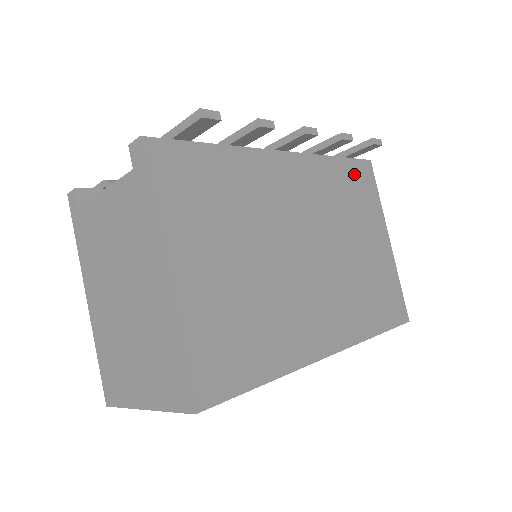
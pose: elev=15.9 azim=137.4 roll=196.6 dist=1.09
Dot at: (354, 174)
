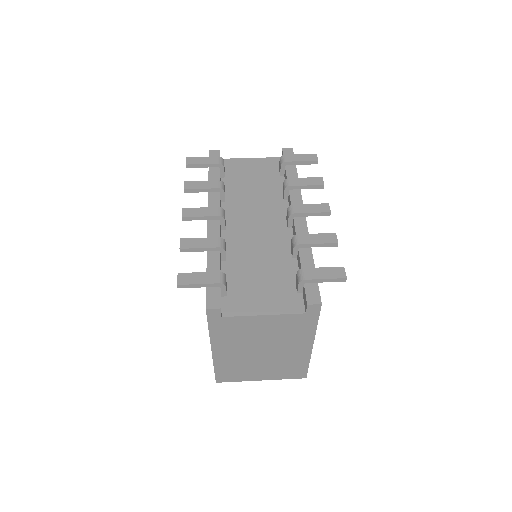
Dot at: occluded
